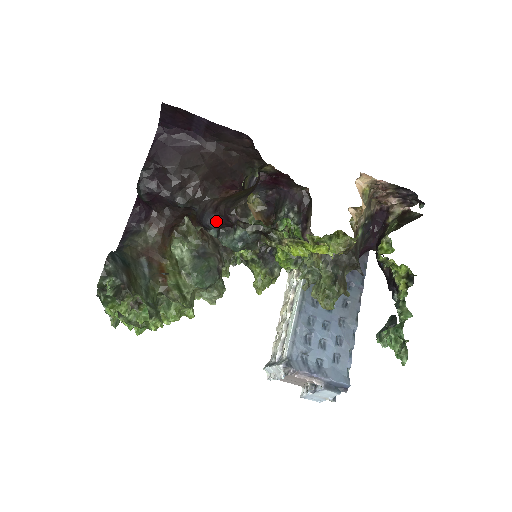
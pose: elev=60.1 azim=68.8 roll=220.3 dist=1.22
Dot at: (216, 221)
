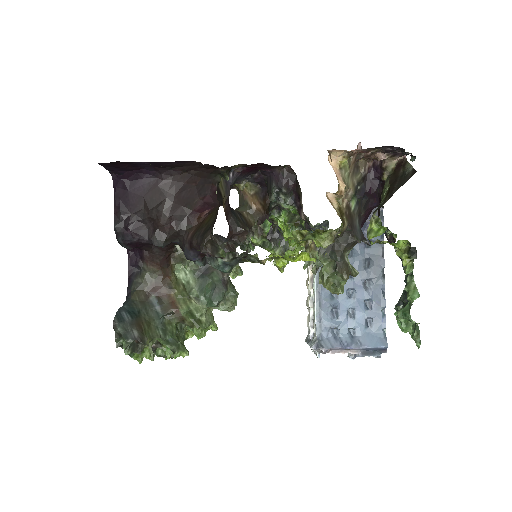
Dot at: (196, 255)
